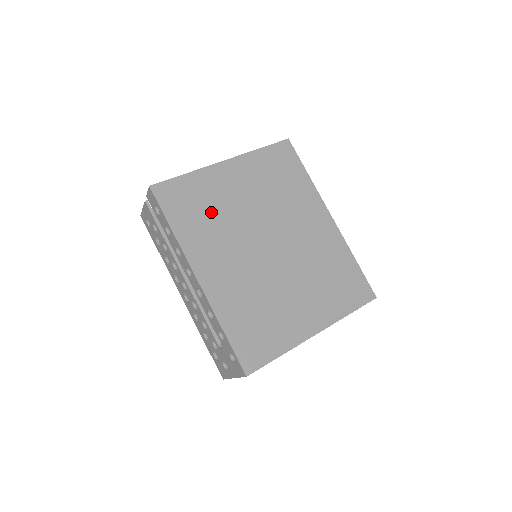
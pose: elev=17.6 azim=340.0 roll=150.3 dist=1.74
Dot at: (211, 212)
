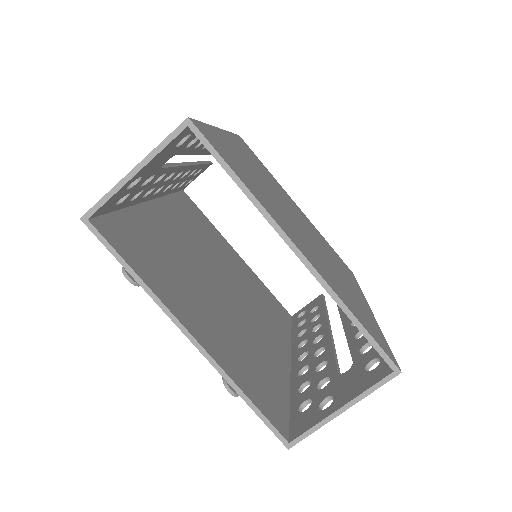
Dot at: (267, 175)
